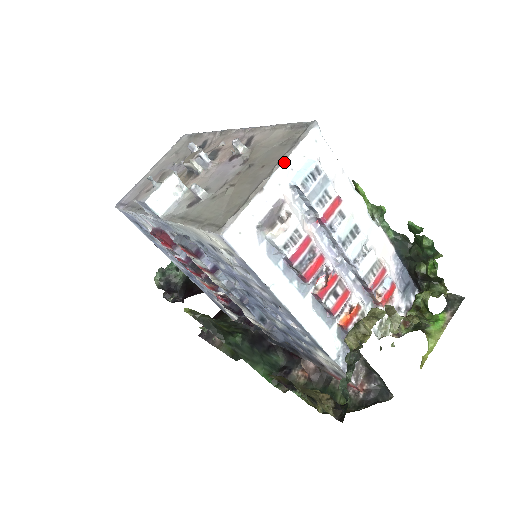
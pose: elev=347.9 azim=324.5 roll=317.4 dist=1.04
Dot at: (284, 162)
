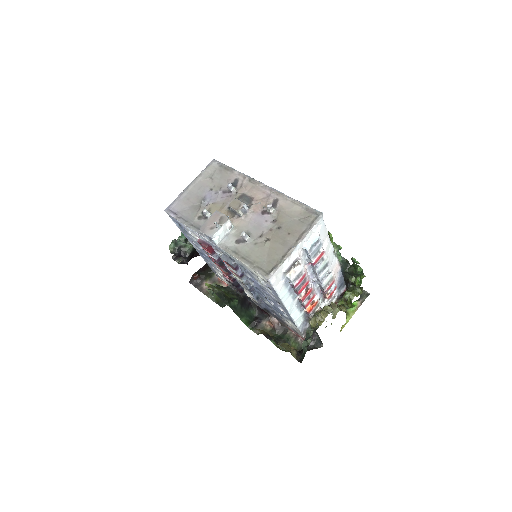
Dot at: (304, 238)
